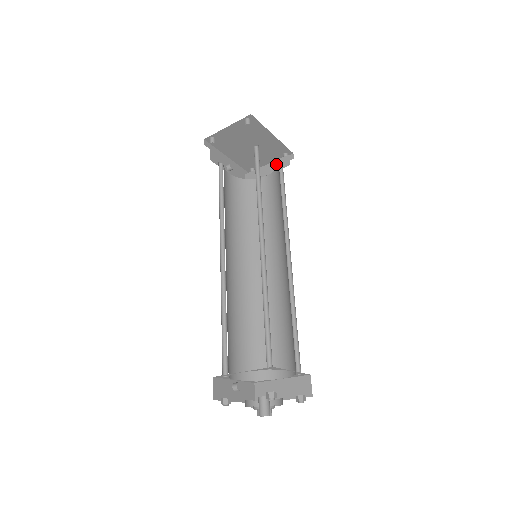
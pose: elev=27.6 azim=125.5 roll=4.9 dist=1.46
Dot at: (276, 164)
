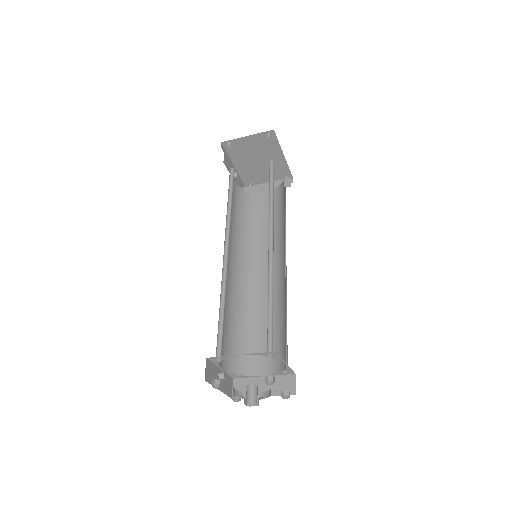
Dot at: (277, 183)
